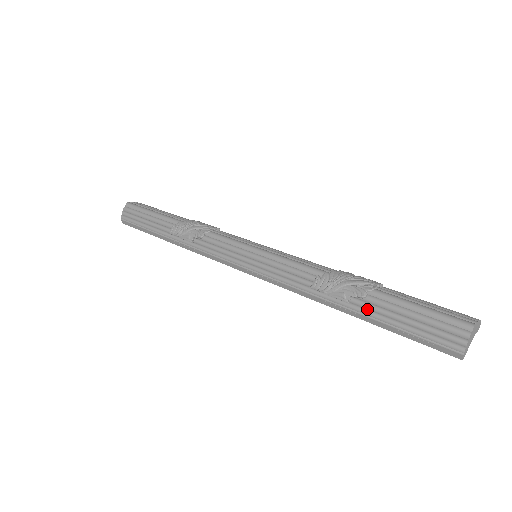
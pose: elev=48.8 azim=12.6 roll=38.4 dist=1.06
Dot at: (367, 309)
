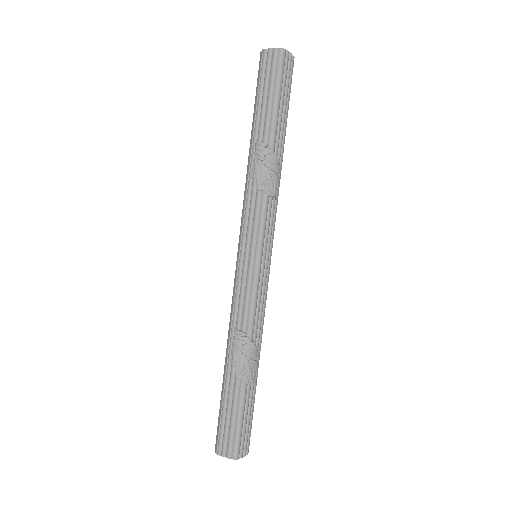
Dot at: (230, 380)
